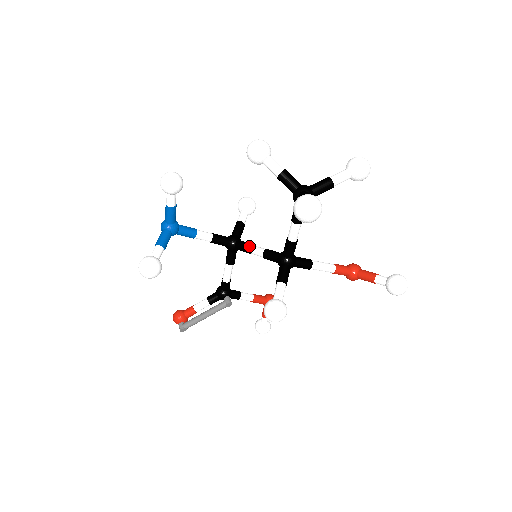
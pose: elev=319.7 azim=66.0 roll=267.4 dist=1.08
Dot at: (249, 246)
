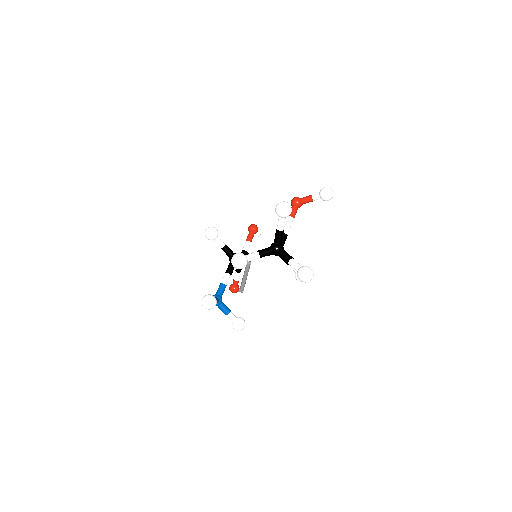
Dot at: occluded
